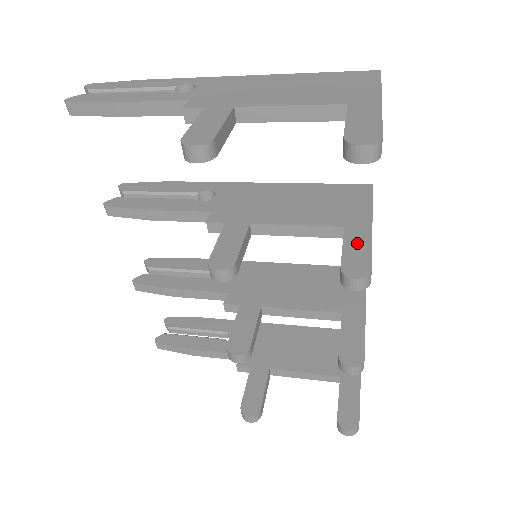
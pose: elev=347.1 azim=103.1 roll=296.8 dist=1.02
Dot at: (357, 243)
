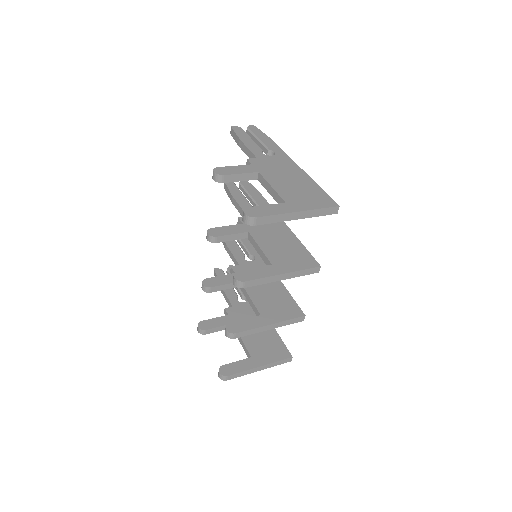
Dot at: (262, 272)
